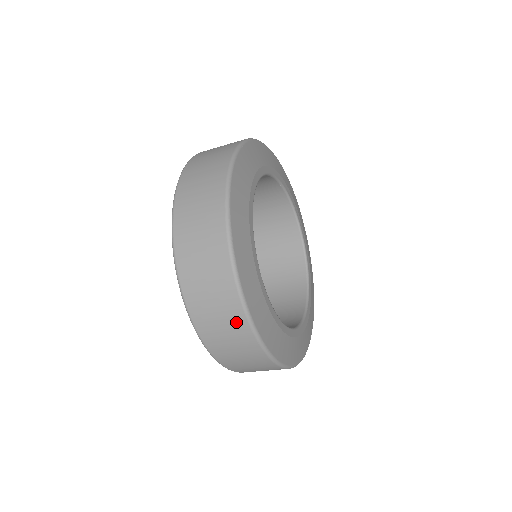
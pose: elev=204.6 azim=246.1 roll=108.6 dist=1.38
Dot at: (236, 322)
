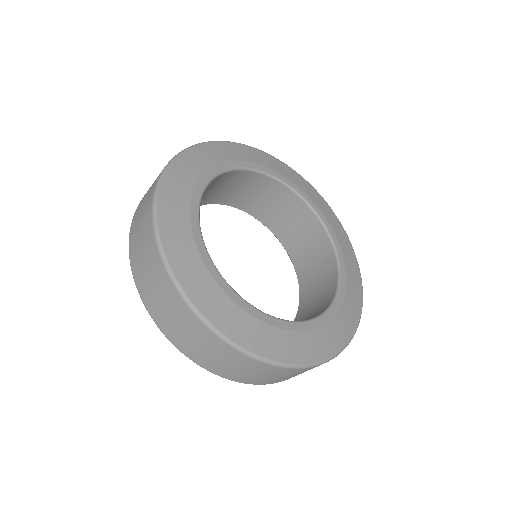
Dot at: (258, 367)
